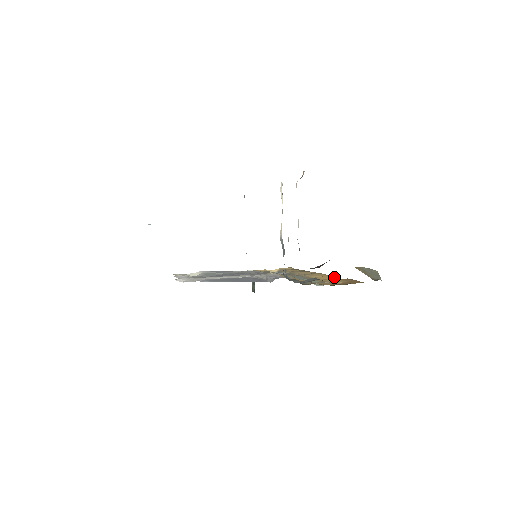
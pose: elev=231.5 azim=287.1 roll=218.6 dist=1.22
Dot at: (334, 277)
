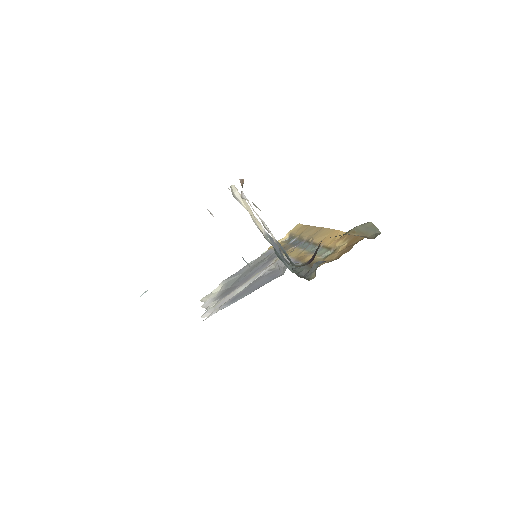
Dot at: (338, 233)
